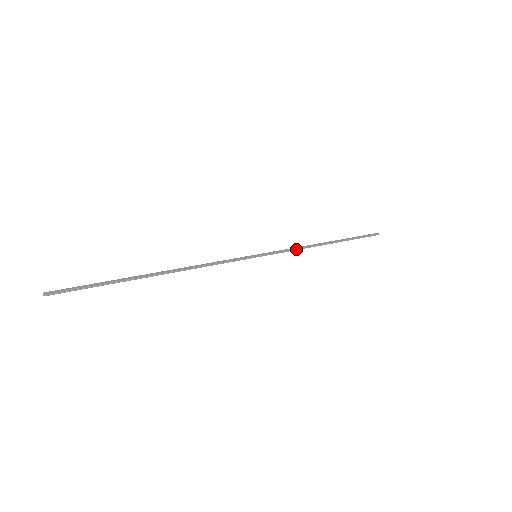
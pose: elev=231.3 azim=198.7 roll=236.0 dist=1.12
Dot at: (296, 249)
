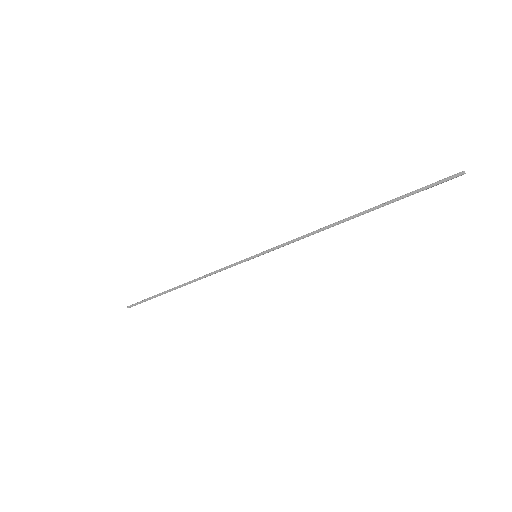
Dot at: (303, 238)
